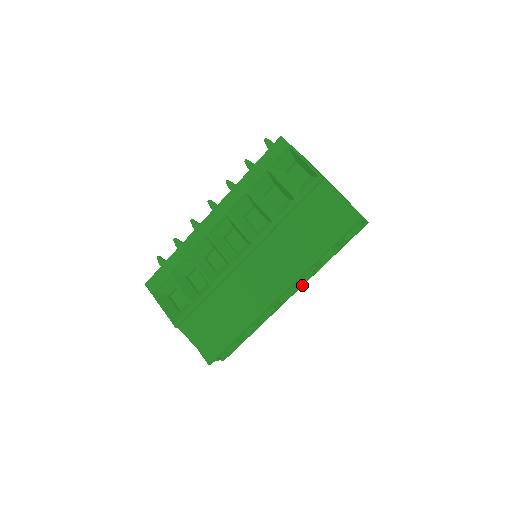
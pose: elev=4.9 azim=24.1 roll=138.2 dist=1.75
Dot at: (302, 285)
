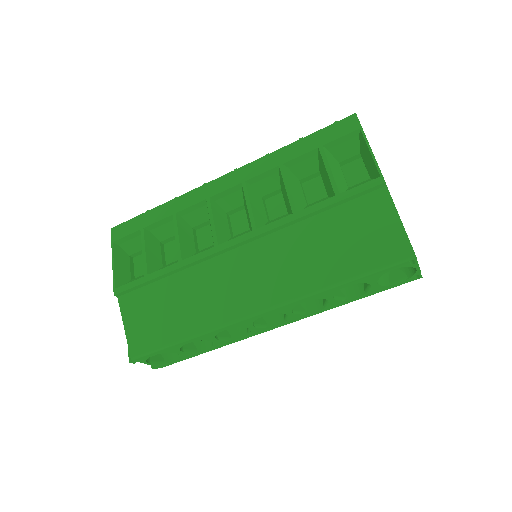
Dot at: (295, 320)
